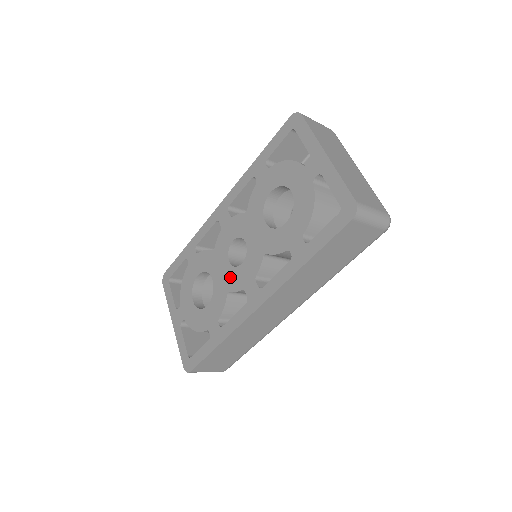
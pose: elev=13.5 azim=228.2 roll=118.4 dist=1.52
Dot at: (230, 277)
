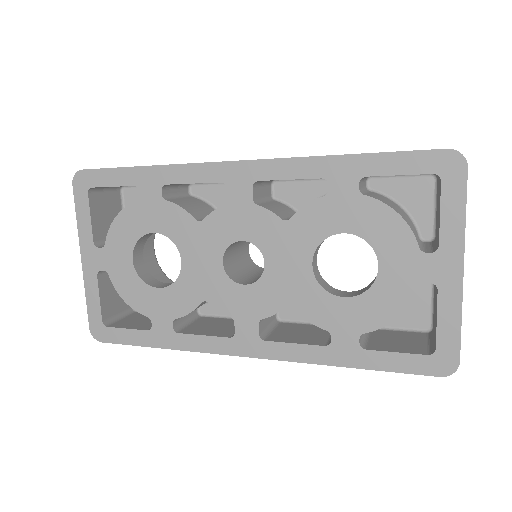
Dot at: (216, 285)
